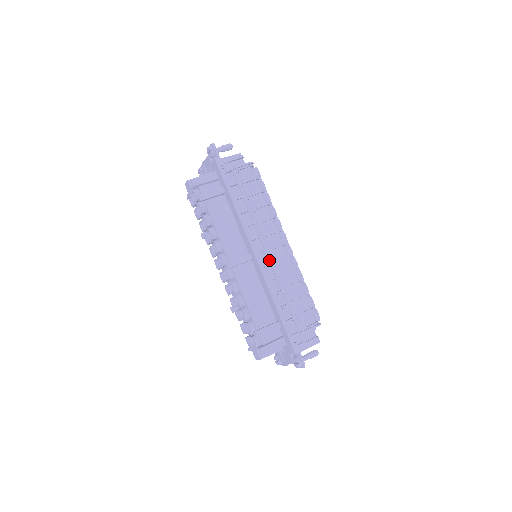
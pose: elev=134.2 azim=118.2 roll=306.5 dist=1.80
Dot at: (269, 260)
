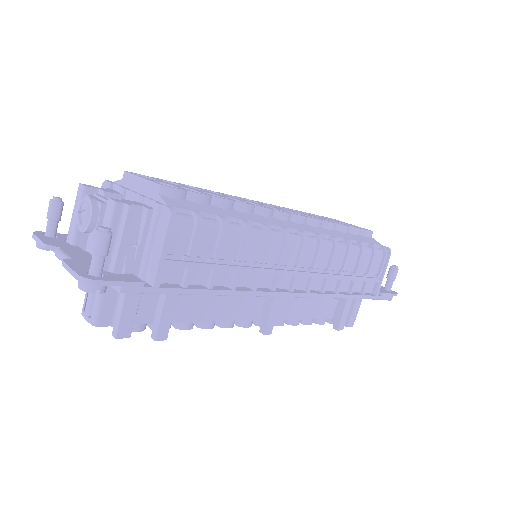
Dot at: (307, 277)
